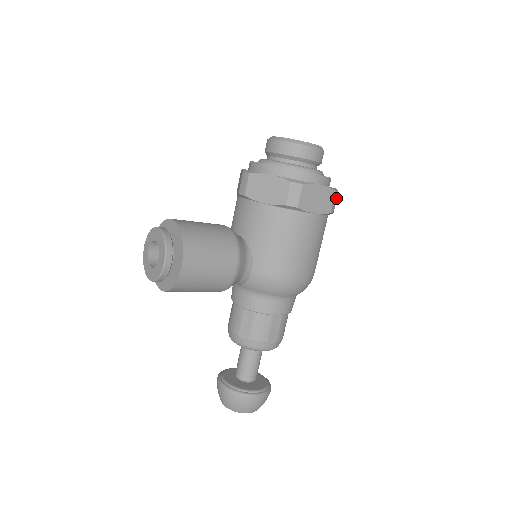
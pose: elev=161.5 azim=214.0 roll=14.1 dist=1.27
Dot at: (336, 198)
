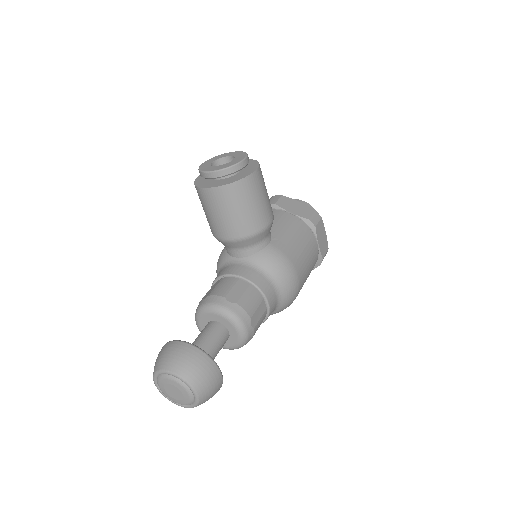
Dot at: occluded
